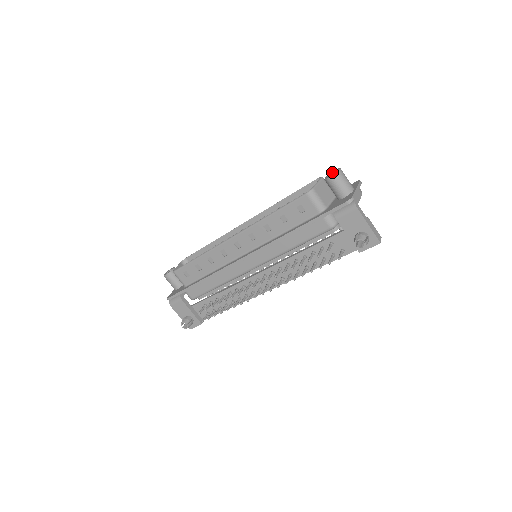
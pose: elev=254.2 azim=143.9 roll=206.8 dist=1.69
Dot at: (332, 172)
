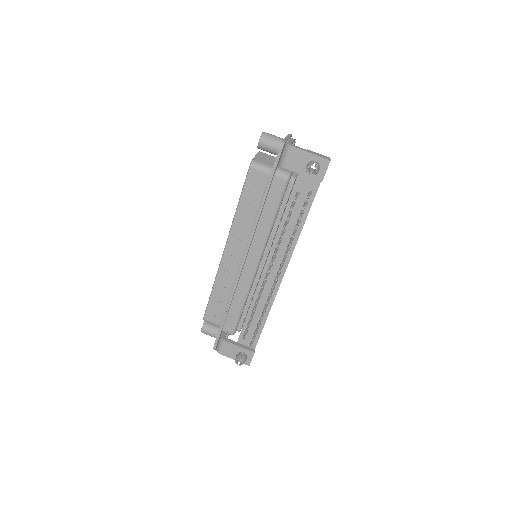
Dot at: occluded
